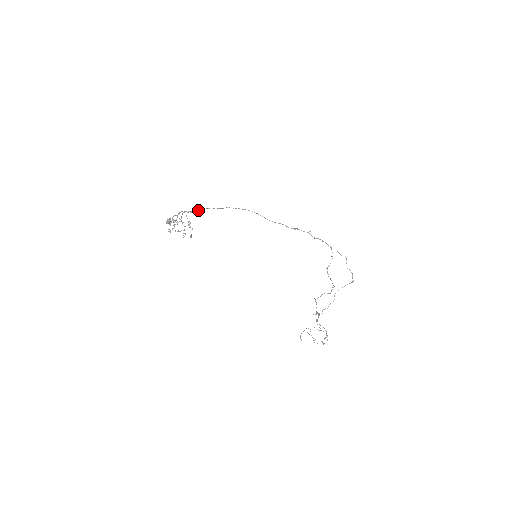
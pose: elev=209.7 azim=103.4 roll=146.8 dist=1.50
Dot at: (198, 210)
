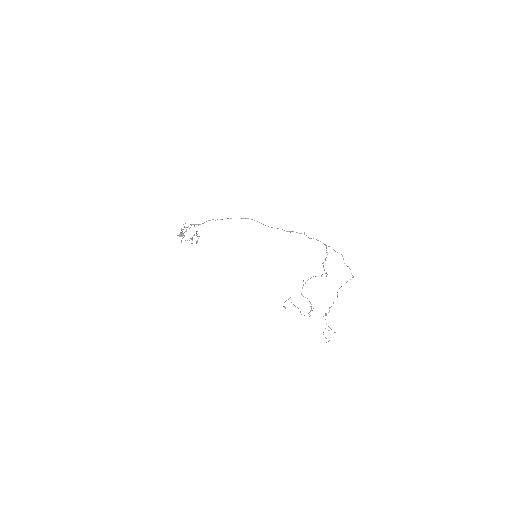
Dot at: (204, 222)
